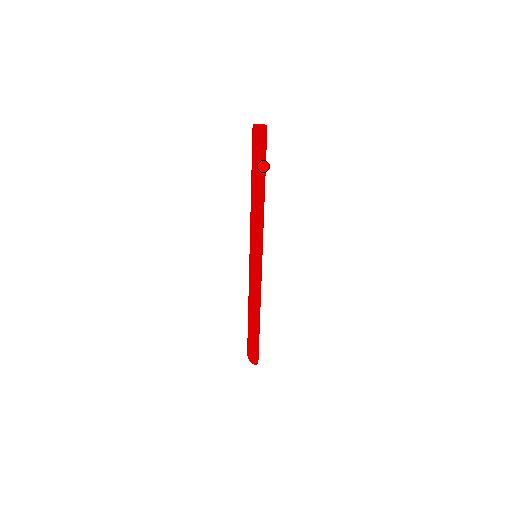
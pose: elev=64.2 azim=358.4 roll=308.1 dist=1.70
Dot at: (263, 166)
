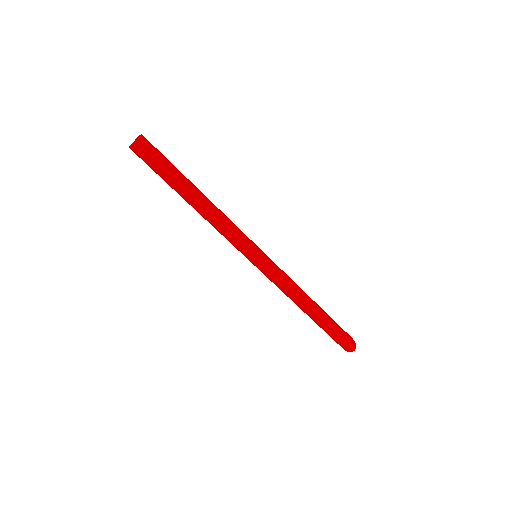
Dot at: (171, 179)
